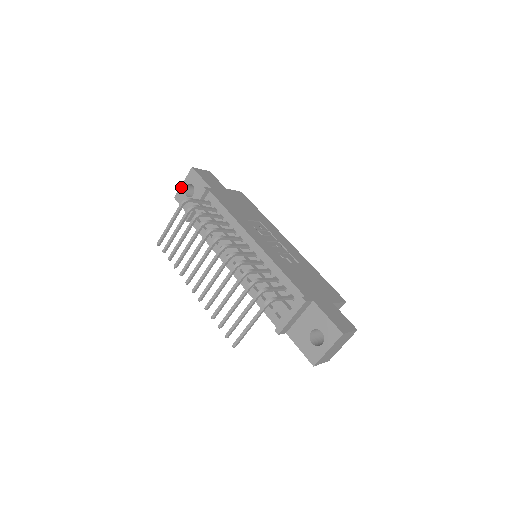
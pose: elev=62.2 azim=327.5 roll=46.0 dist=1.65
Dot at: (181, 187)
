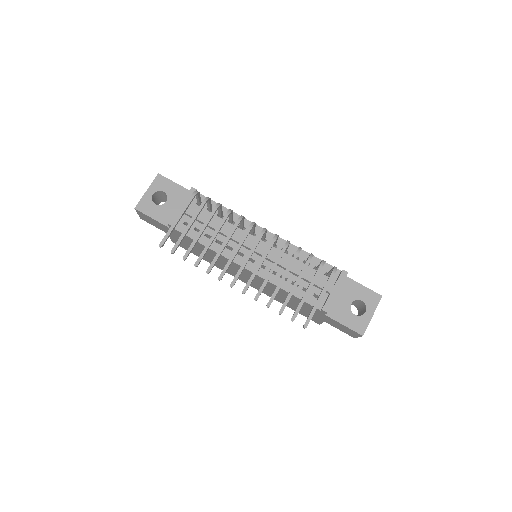
Dot at: (145, 195)
